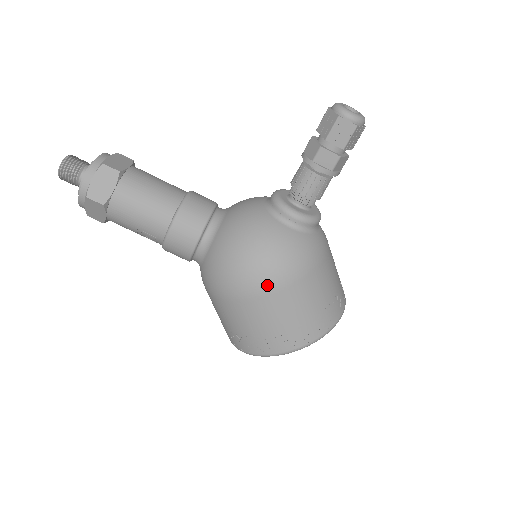
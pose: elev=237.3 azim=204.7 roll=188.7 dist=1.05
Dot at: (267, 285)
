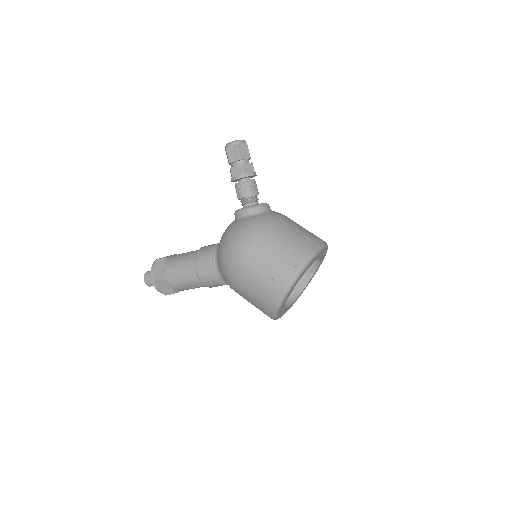
Dot at: (242, 252)
